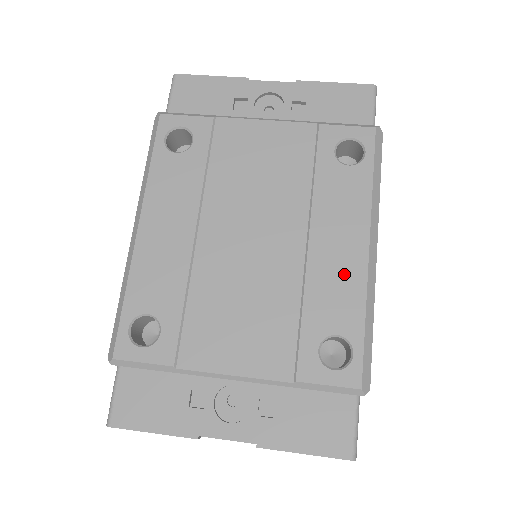
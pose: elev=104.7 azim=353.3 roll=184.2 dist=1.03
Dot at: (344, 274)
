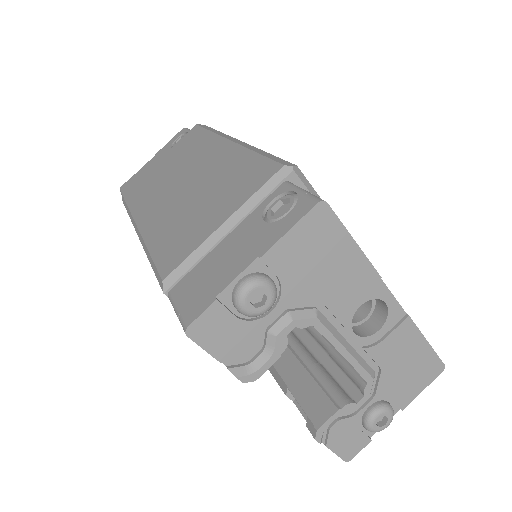
Dot at: occluded
